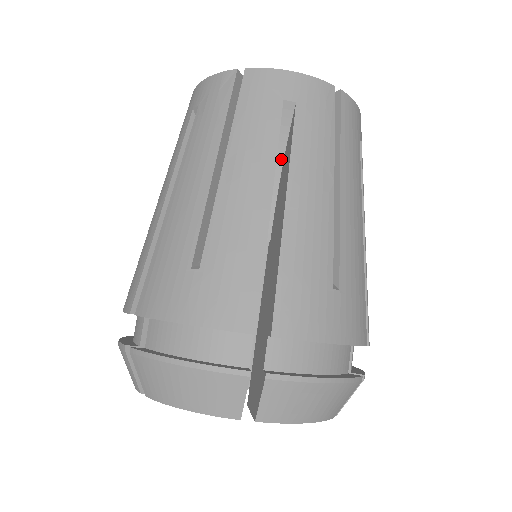
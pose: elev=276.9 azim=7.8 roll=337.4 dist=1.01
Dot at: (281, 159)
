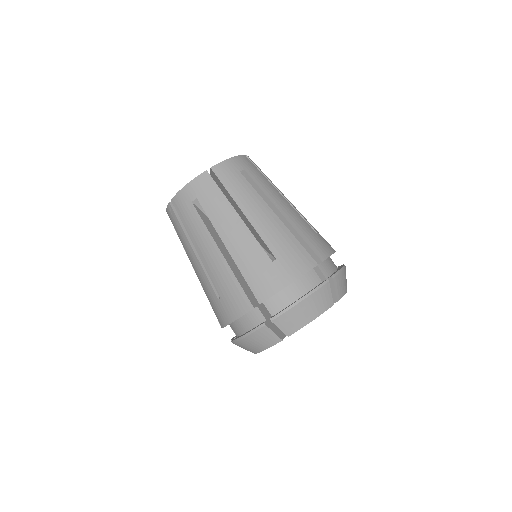
Dot at: occluded
